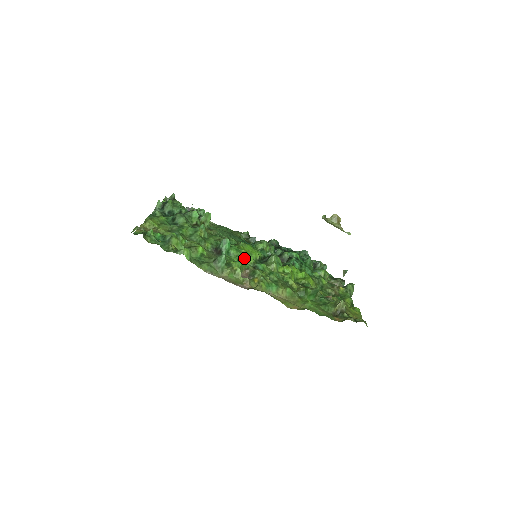
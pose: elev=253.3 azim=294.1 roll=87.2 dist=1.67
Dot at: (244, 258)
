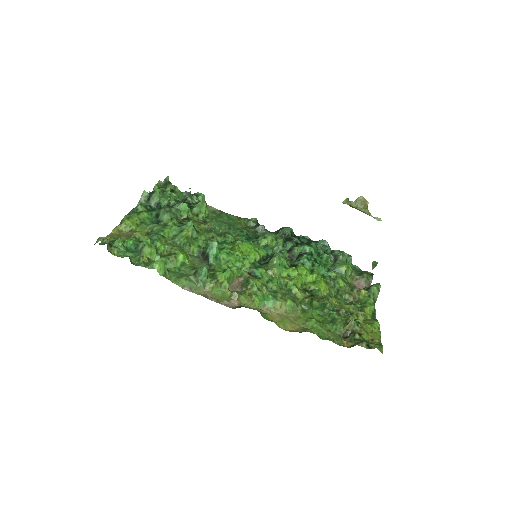
Dot at: (237, 263)
